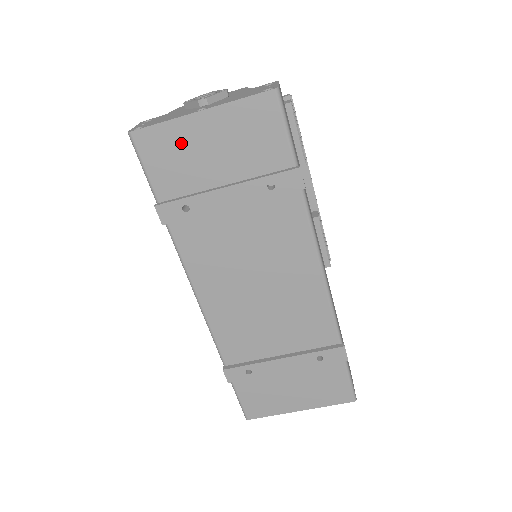
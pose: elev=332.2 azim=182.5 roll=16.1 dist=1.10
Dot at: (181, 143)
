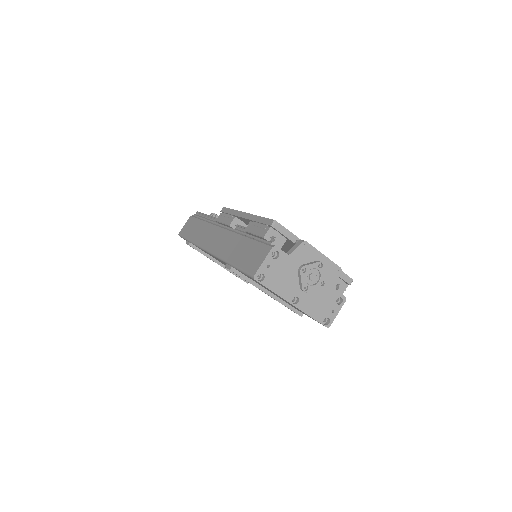
Dot at: (271, 291)
